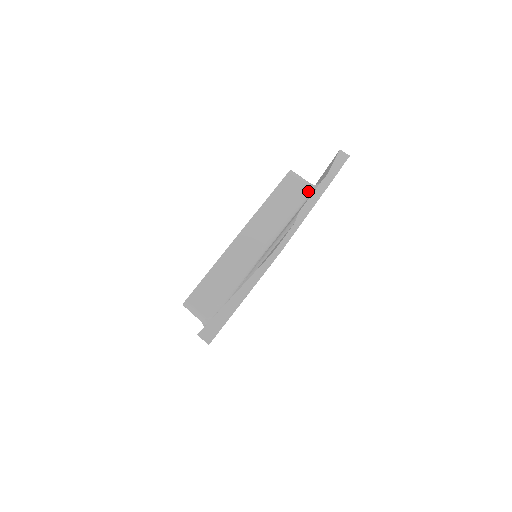
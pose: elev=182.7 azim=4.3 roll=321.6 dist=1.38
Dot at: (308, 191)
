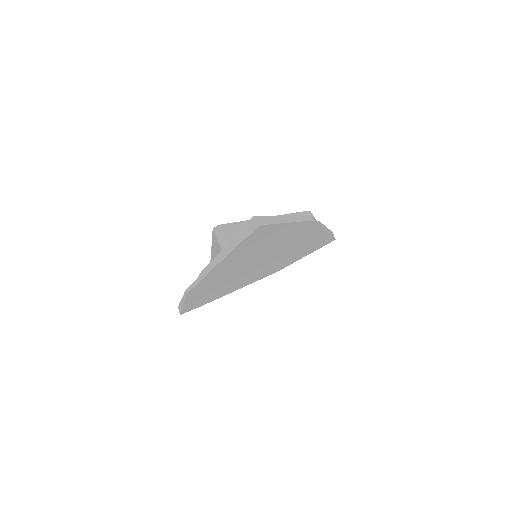
Dot at: occluded
